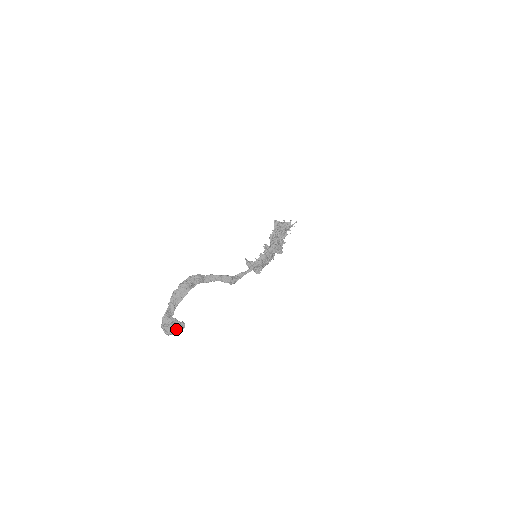
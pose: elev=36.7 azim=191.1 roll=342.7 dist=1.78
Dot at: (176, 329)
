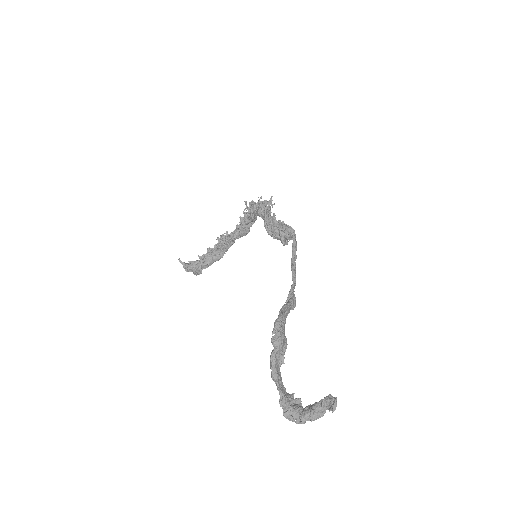
Dot at: (324, 410)
